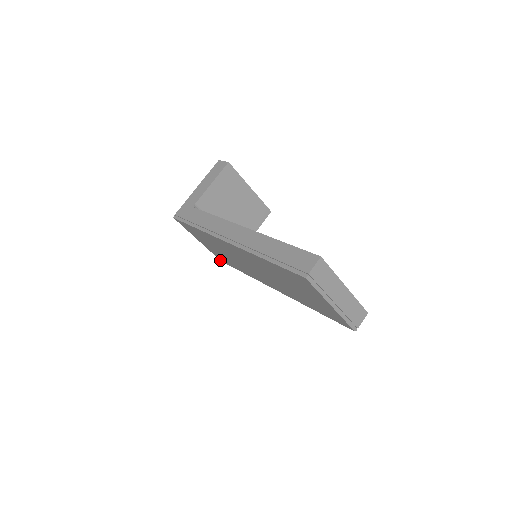
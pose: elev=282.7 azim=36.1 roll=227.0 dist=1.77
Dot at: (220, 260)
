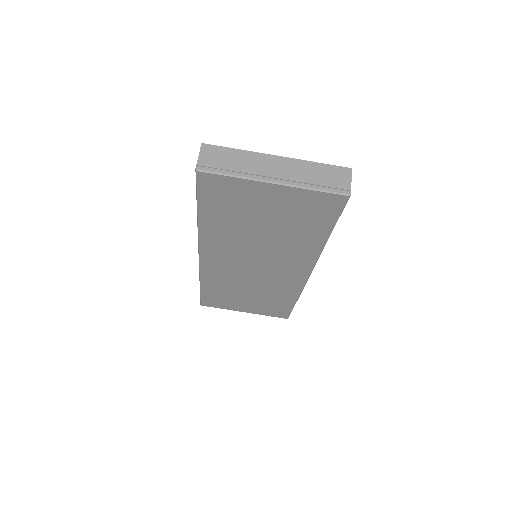
Dot at: (285, 318)
